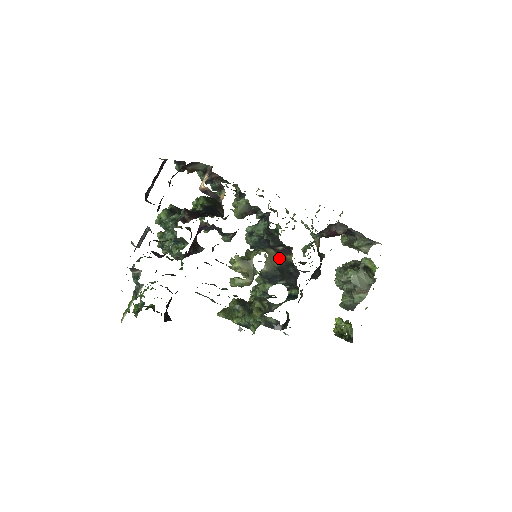
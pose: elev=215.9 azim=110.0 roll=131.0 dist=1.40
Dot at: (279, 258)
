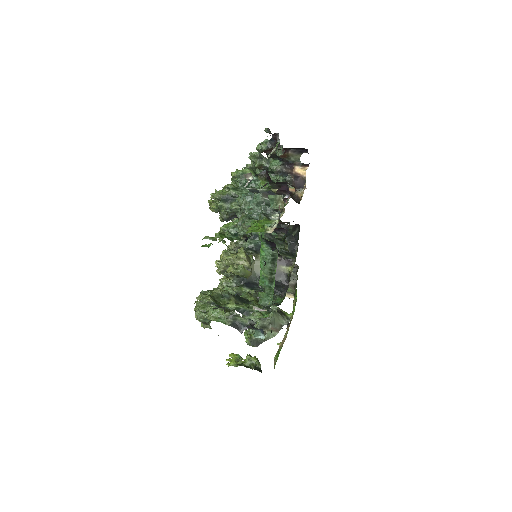
Dot at: occluded
